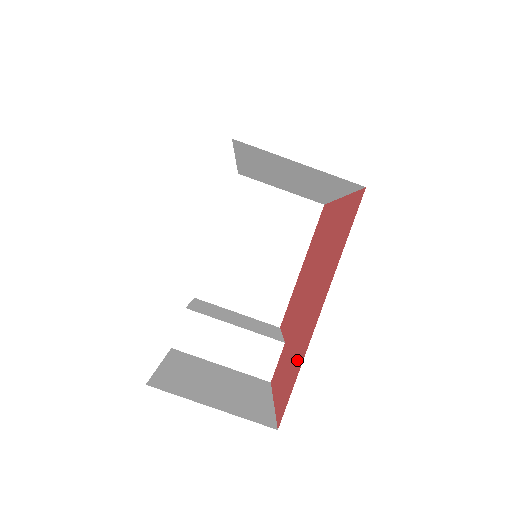
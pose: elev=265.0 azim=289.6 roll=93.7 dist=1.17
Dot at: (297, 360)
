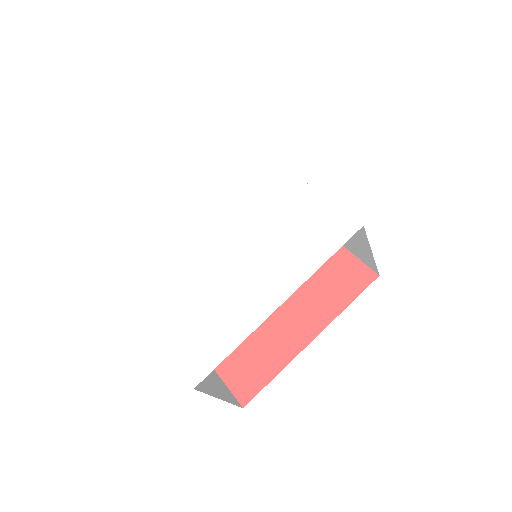
Dot at: (267, 359)
